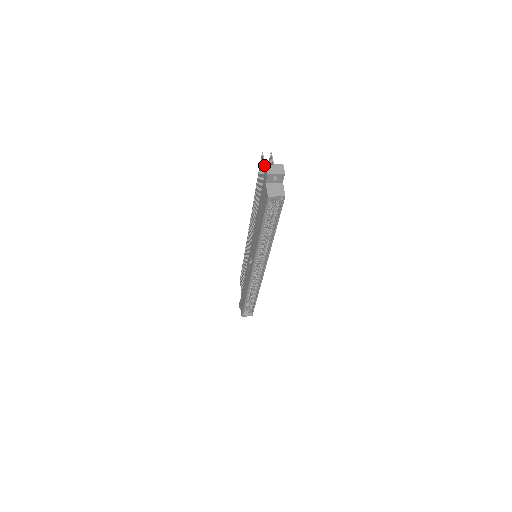
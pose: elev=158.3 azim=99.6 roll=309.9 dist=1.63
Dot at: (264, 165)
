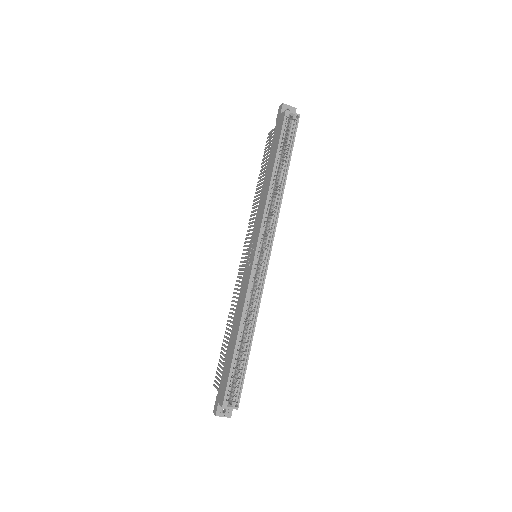
Dot at: (273, 129)
